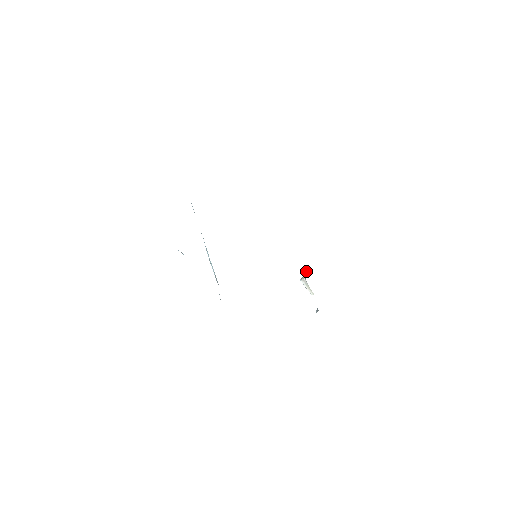
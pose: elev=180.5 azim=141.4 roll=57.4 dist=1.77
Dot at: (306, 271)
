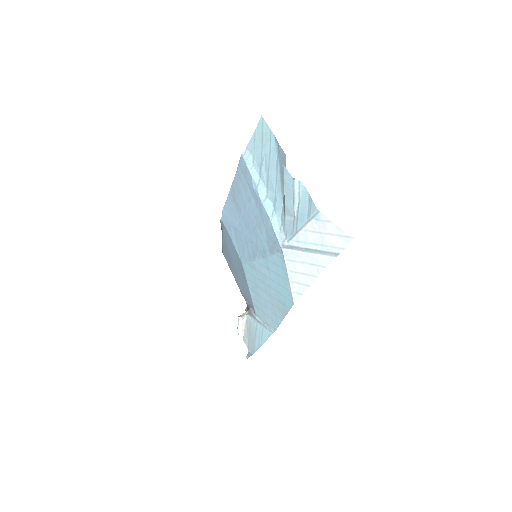
Dot at: (250, 306)
